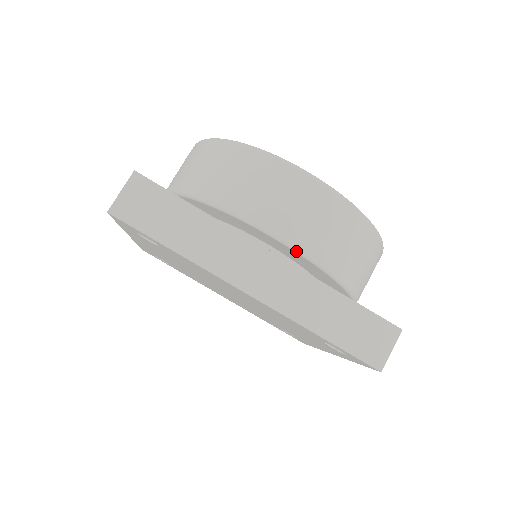
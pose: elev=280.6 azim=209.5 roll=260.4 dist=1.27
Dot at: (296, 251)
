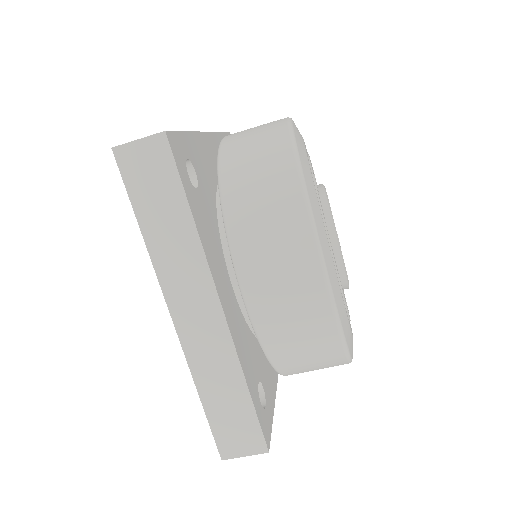
Dot at: (249, 318)
